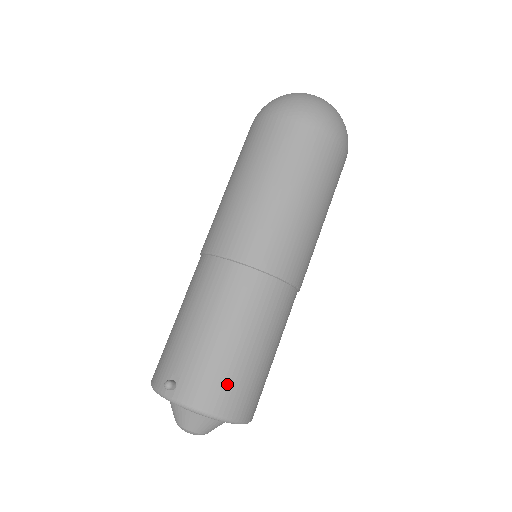
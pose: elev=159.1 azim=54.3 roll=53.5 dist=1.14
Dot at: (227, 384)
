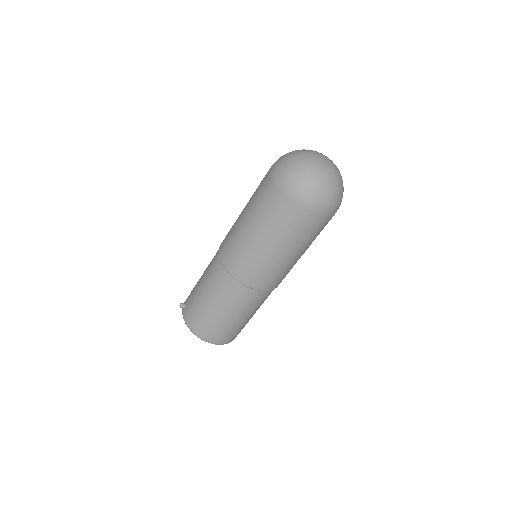
Dot at: (201, 321)
